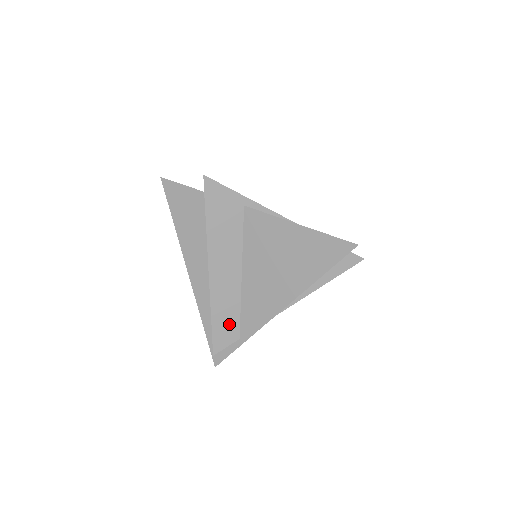
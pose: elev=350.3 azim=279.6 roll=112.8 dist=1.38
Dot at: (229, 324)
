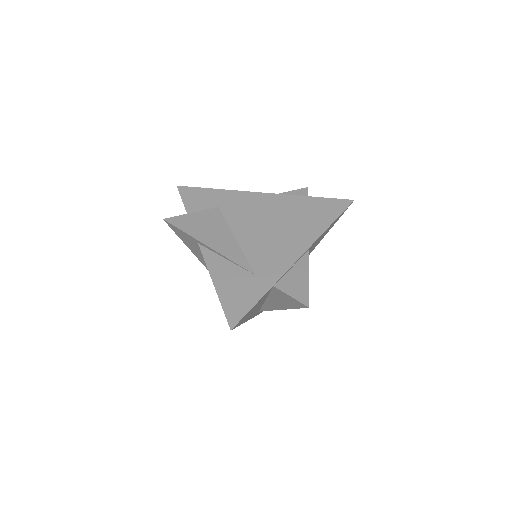
Dot at: occluded
